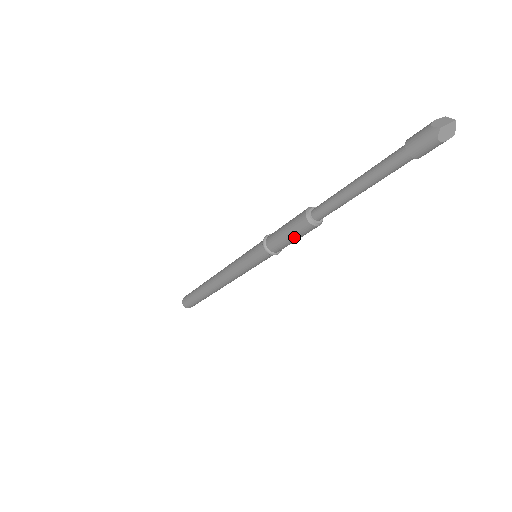
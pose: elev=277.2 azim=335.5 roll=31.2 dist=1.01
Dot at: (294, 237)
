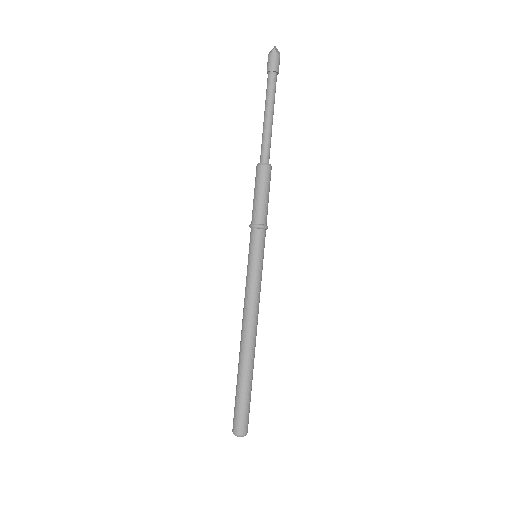
Dot at: (267, 191)
